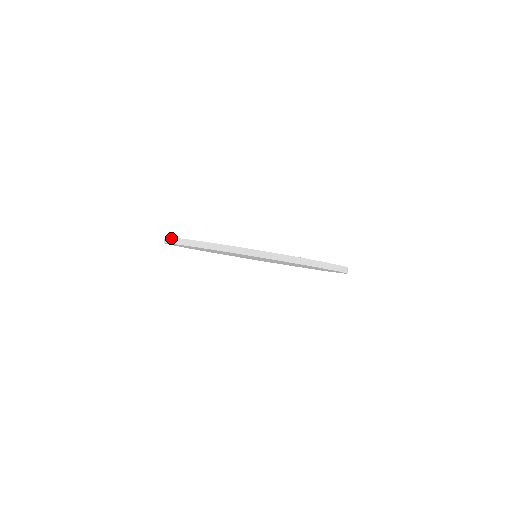
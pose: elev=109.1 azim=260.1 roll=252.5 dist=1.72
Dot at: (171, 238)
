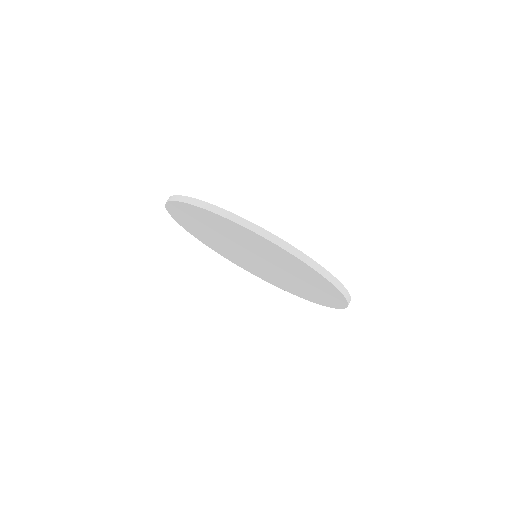
Dot at: (176, 195)
